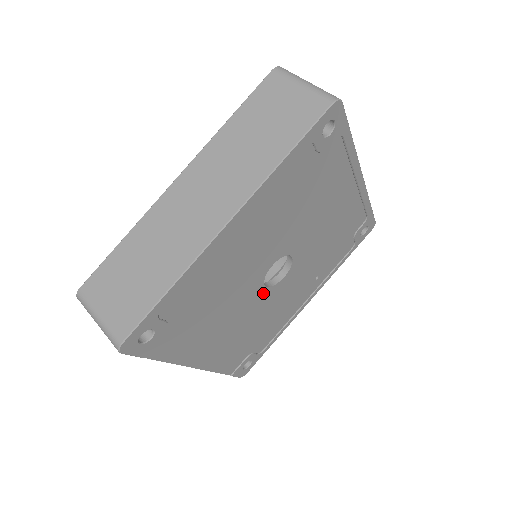
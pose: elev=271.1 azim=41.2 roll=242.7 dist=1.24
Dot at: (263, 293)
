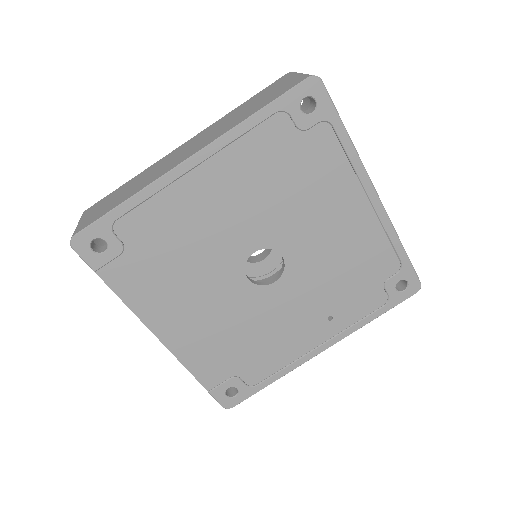
Dot at: (246, 287)
